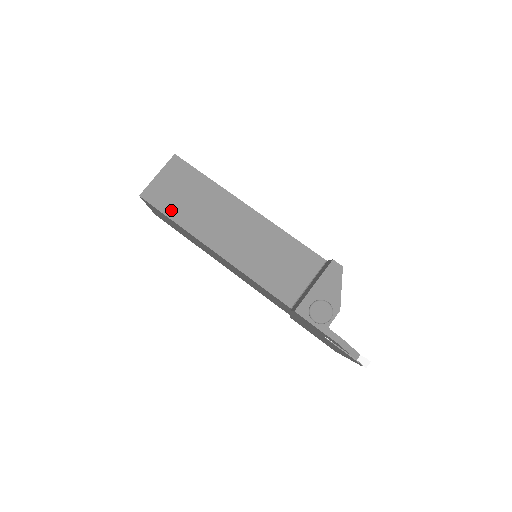
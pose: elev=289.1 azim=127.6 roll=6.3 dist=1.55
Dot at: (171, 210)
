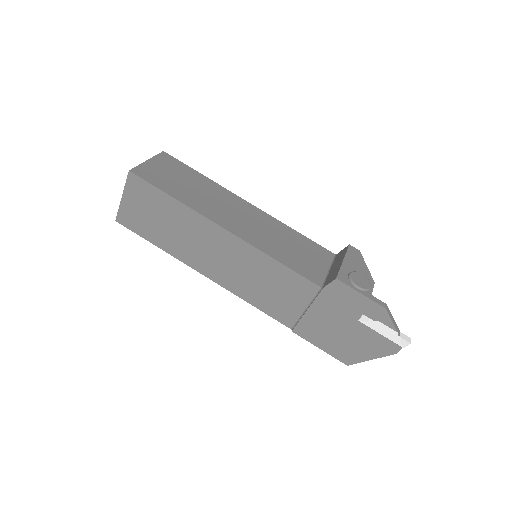
Dot at: (170, 189)
